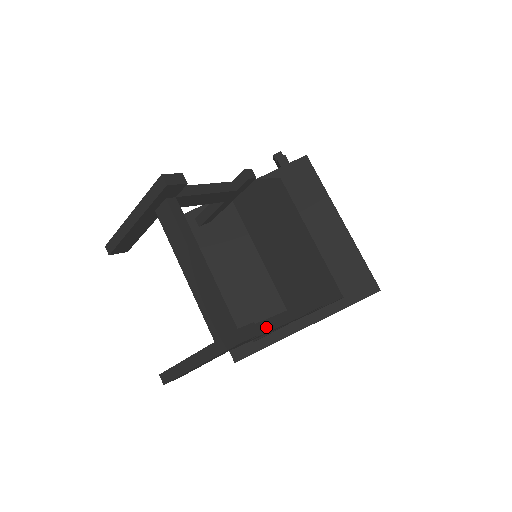
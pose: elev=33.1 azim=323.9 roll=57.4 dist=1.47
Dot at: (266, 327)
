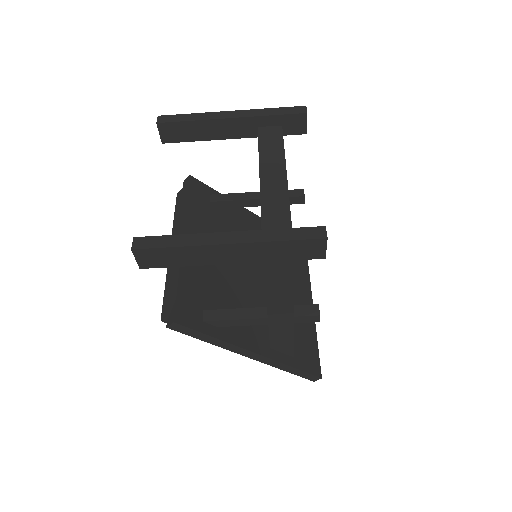
Dot at: occluded
